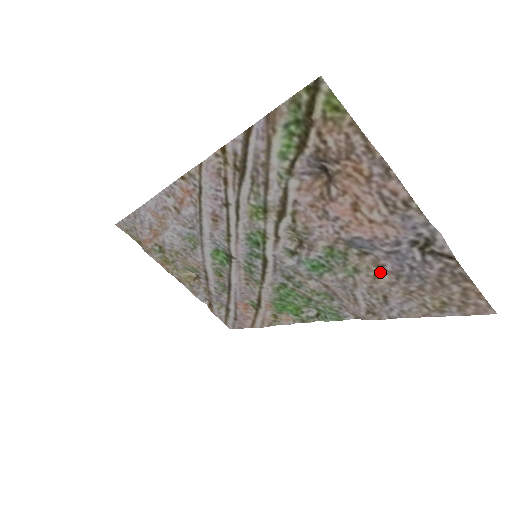
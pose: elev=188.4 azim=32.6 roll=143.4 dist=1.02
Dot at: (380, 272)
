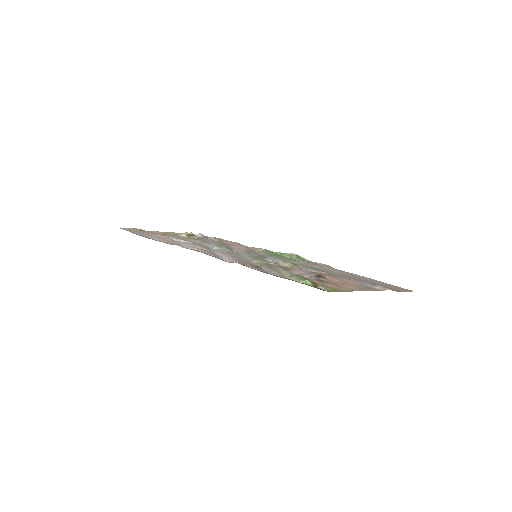
Dot at: occluded
